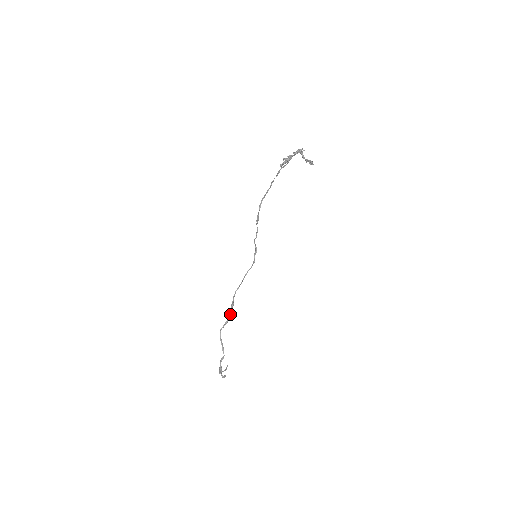
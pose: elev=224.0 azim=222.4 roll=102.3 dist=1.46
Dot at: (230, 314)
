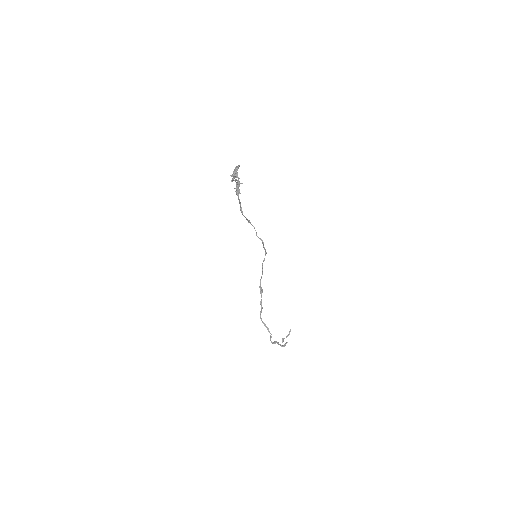
Dot at: (261, 302)
